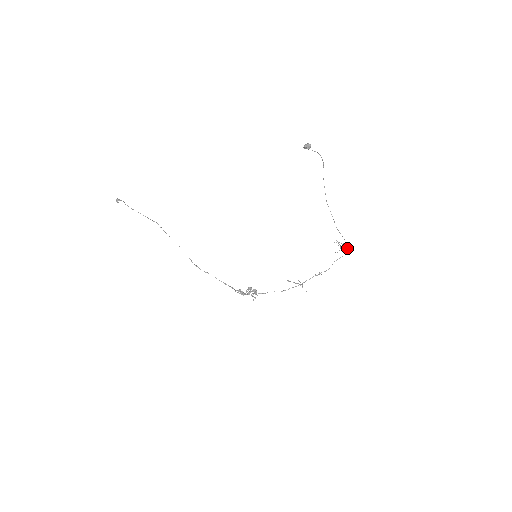
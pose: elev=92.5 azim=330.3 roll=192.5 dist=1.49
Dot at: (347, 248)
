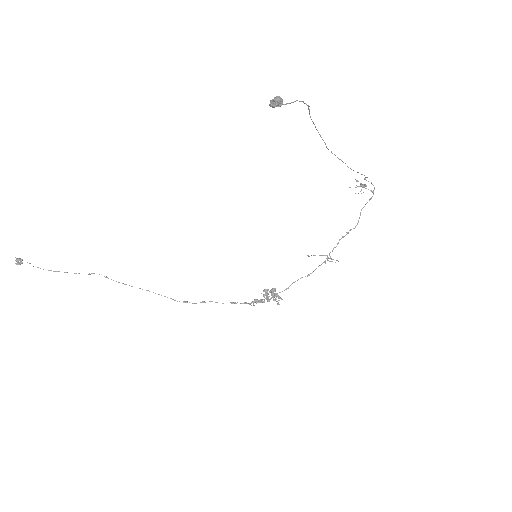
Dot at: (373, 185)
